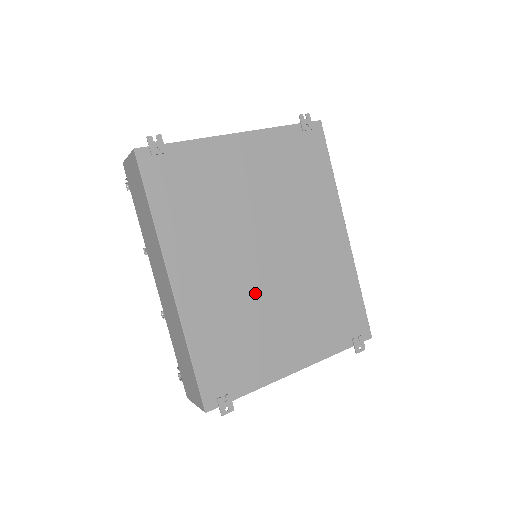
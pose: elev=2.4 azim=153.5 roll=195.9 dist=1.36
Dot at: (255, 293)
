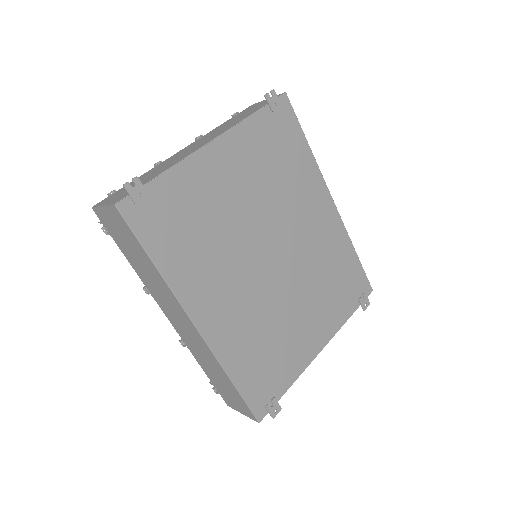
Dot at: (271, 299)
